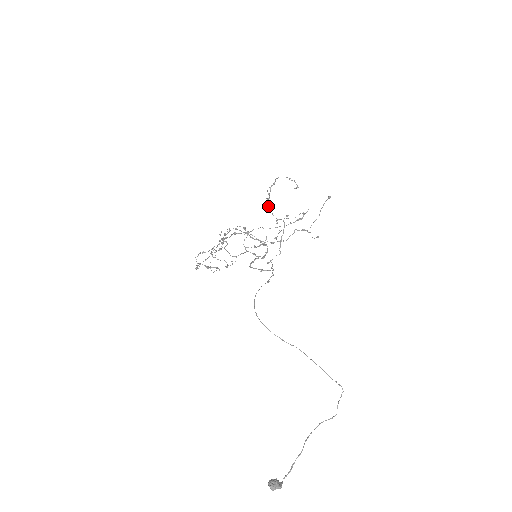
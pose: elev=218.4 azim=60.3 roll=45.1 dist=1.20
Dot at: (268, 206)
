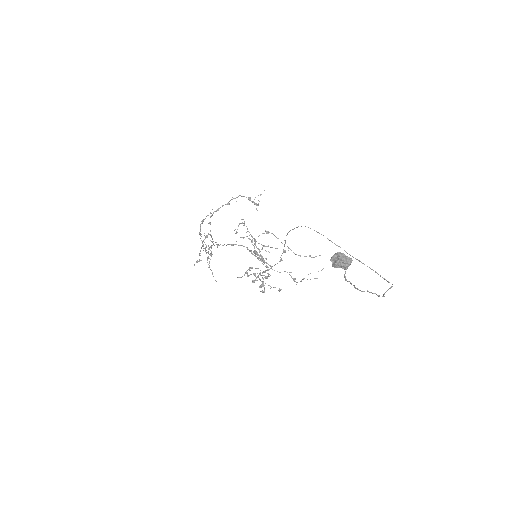
Dot at: occluded
